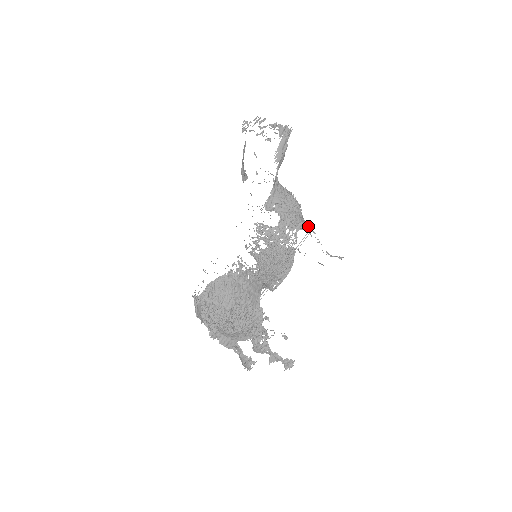
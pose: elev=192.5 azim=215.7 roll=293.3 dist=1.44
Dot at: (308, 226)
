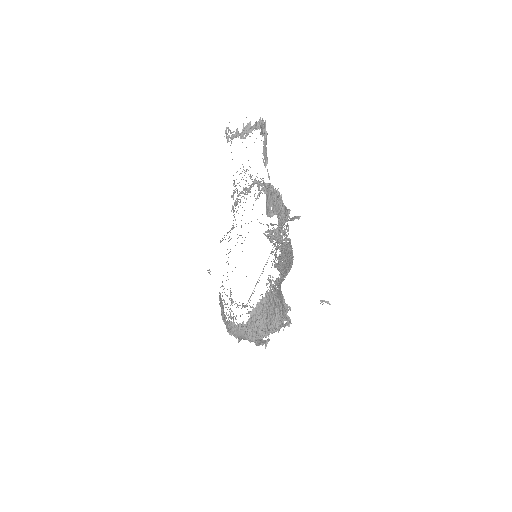
Dot at: (288, 210)
